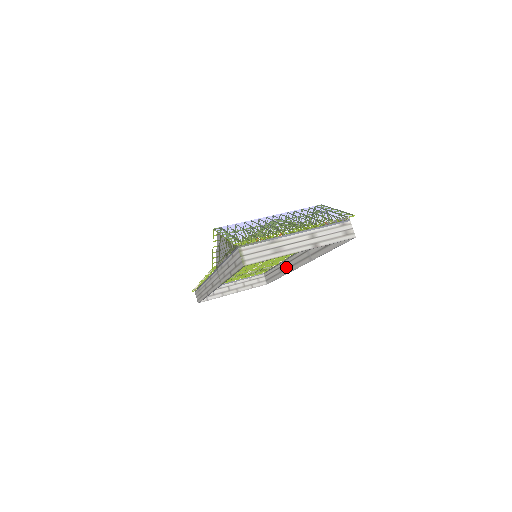
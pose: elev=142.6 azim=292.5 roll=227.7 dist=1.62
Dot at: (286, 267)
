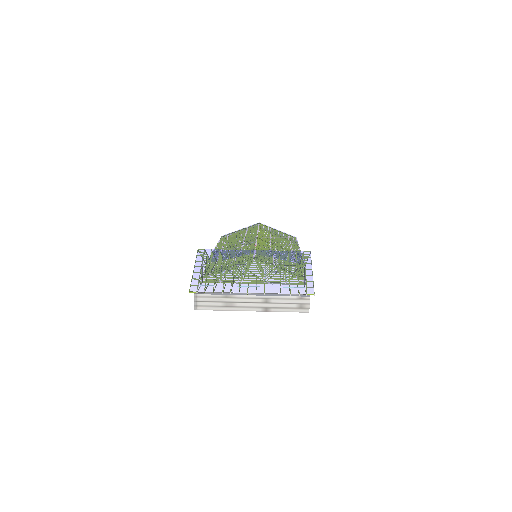
Dot at: occluded
